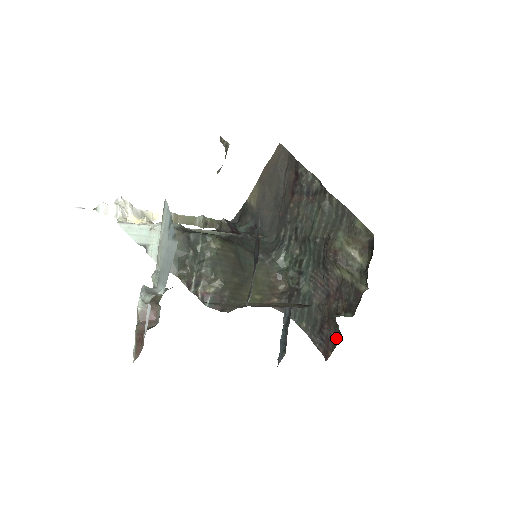
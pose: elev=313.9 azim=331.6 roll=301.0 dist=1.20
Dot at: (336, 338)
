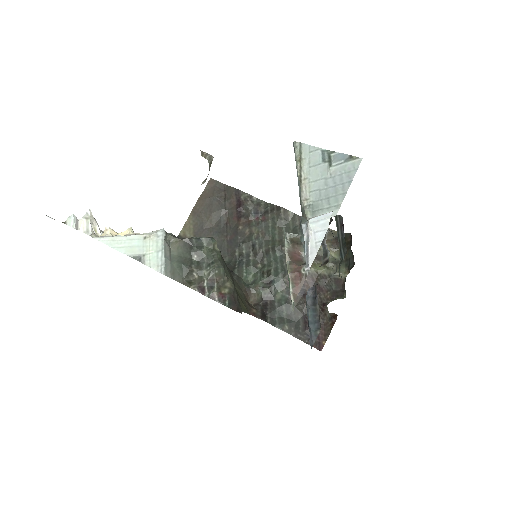
Dot at: (327, 326)
